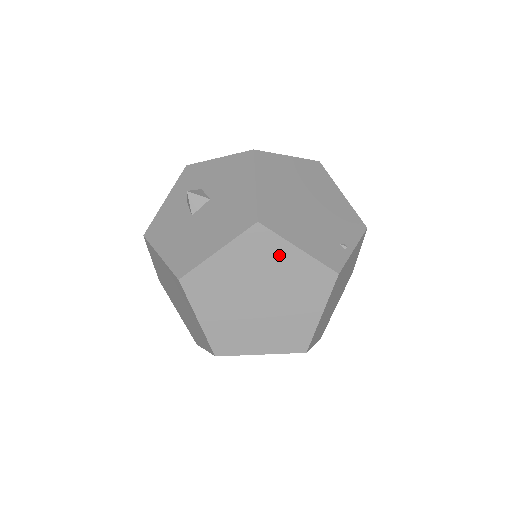
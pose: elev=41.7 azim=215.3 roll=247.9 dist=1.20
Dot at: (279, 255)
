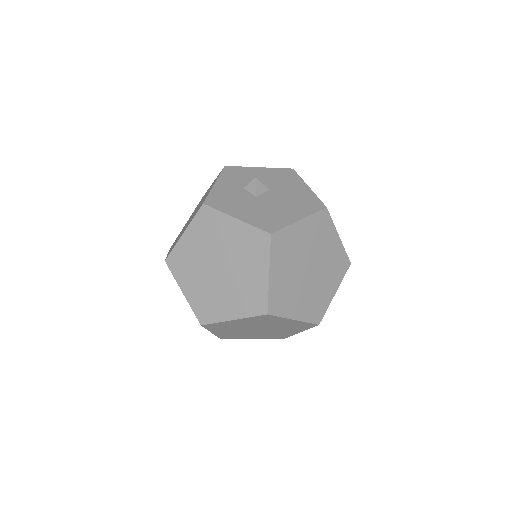
Dot at: (329, 237)
